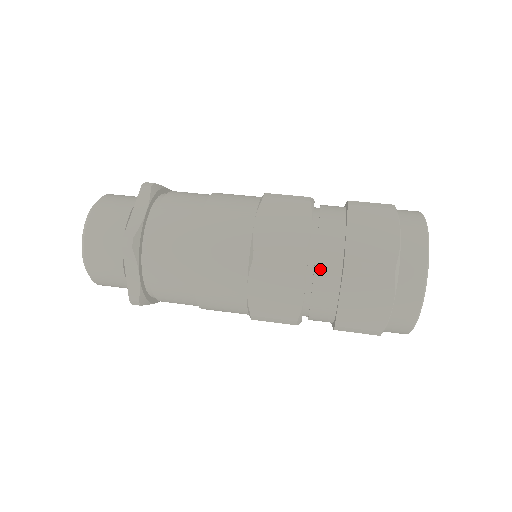
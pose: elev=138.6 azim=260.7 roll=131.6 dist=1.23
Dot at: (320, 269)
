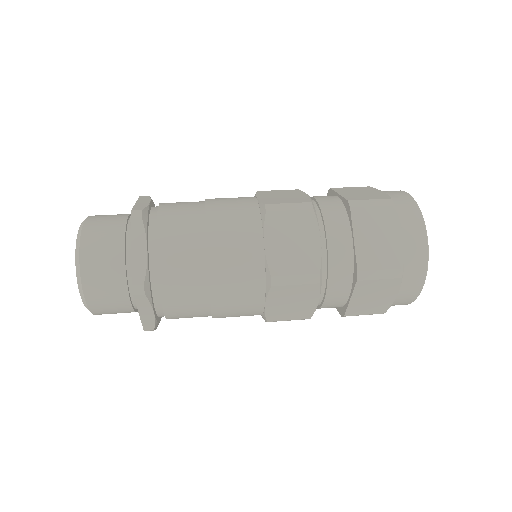
Dot at: (333, 278)
